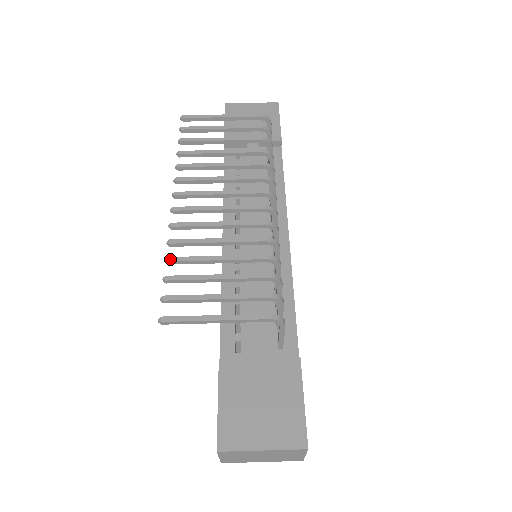
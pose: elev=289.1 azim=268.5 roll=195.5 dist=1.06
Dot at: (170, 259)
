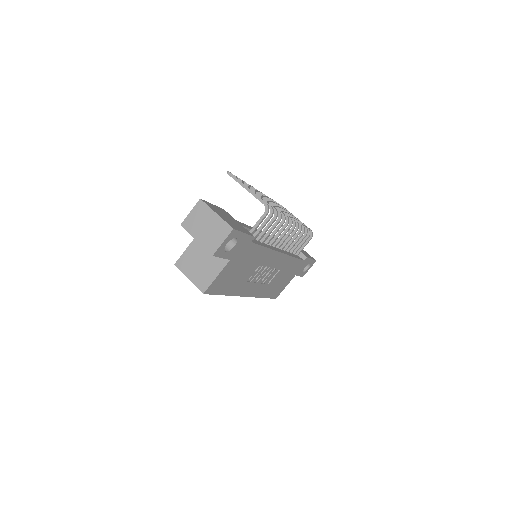
Dot at: (245, 182)
